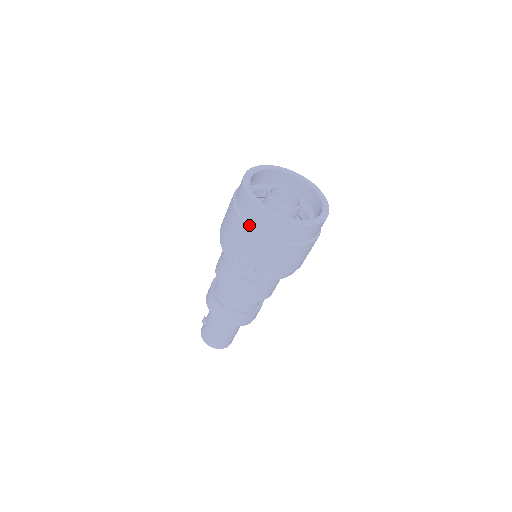
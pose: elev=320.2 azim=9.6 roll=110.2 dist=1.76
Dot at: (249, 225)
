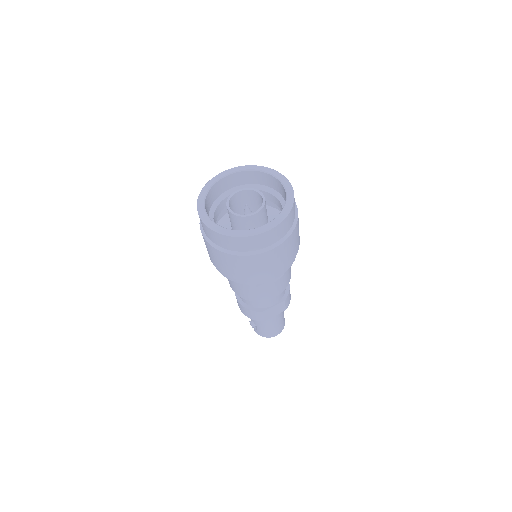
Dot at: (244, 254)
